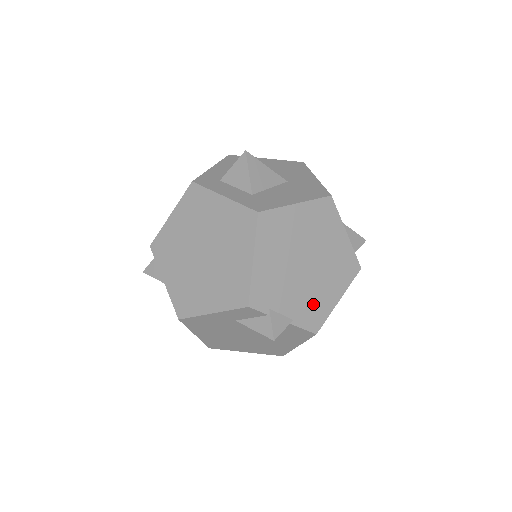
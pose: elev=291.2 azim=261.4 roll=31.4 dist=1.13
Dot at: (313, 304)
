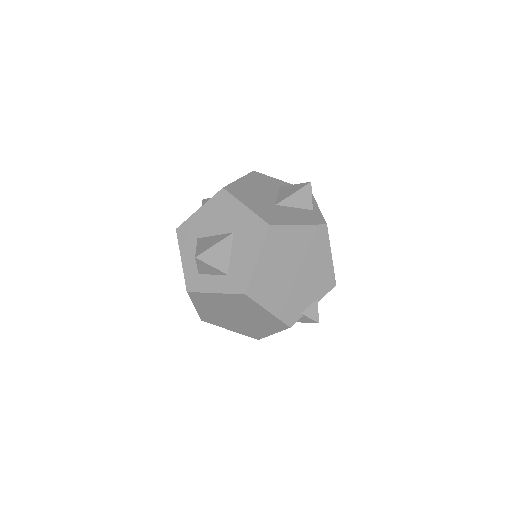
Dot at: (320, 279)
